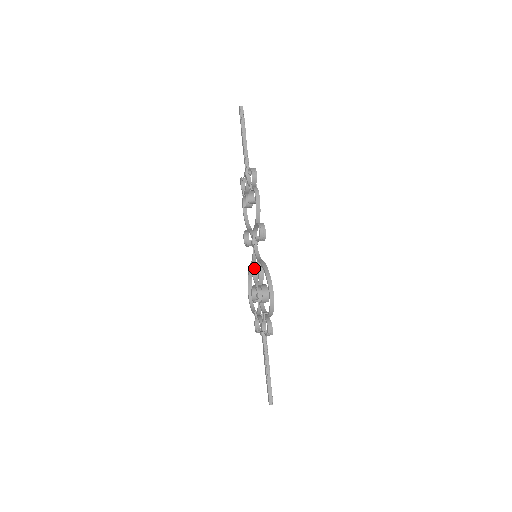
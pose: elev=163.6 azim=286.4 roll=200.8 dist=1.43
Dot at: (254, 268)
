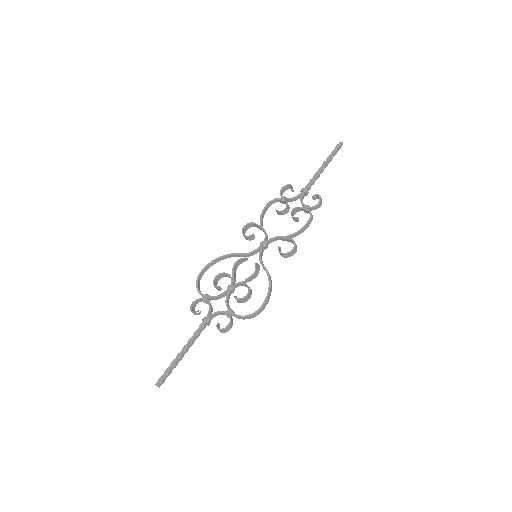
Dot at: (241, 261)
